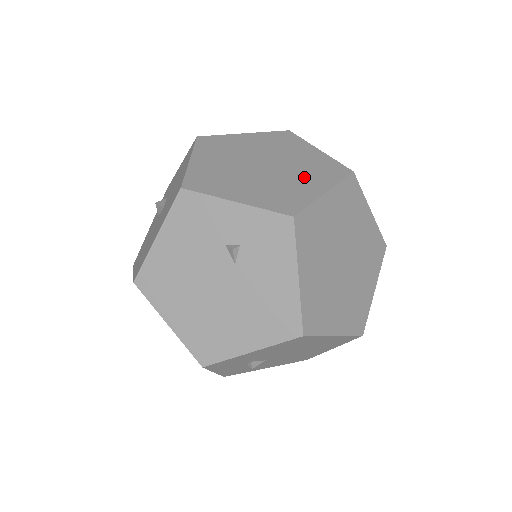
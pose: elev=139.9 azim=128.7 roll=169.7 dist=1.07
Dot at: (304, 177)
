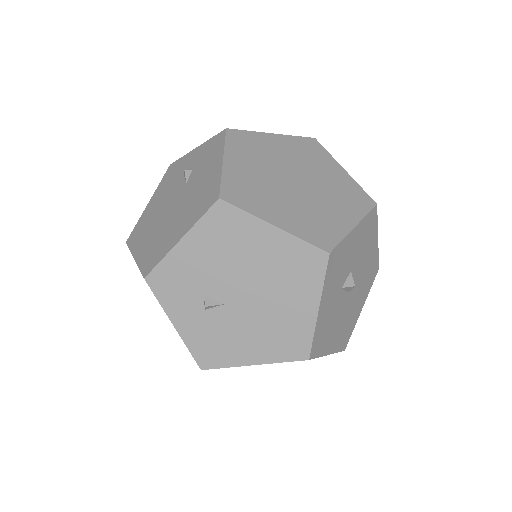
Dot at: occluded
